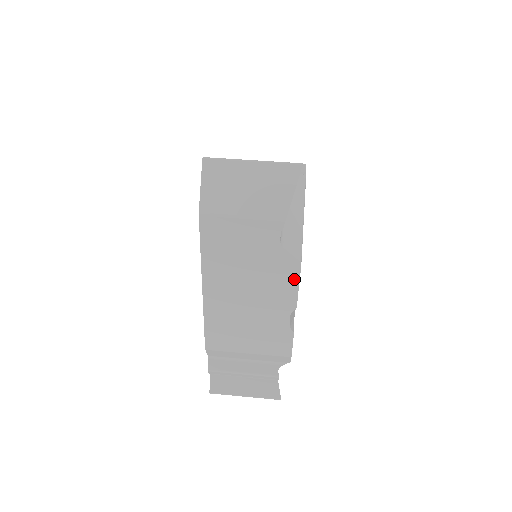
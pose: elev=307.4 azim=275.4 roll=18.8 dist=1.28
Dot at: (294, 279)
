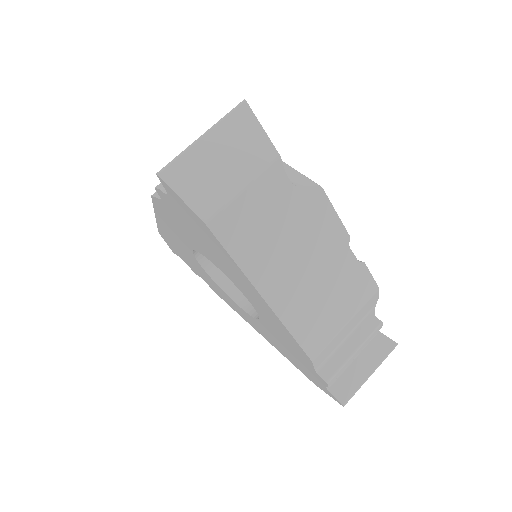
Dot at: (328, 209)
